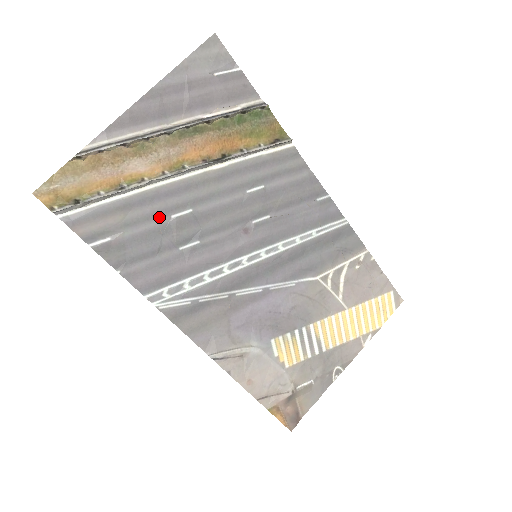
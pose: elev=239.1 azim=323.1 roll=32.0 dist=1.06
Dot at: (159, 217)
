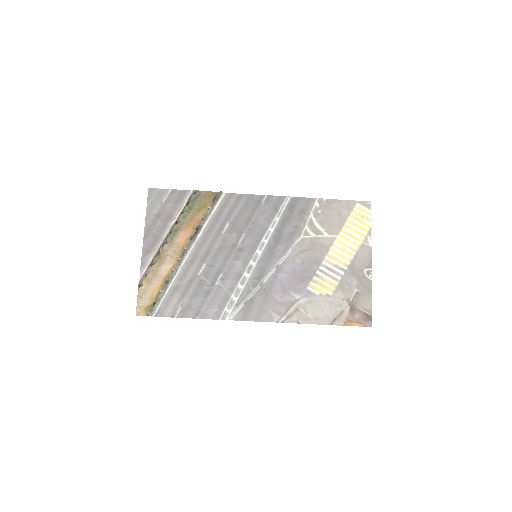
Dot at: (194, 280)
